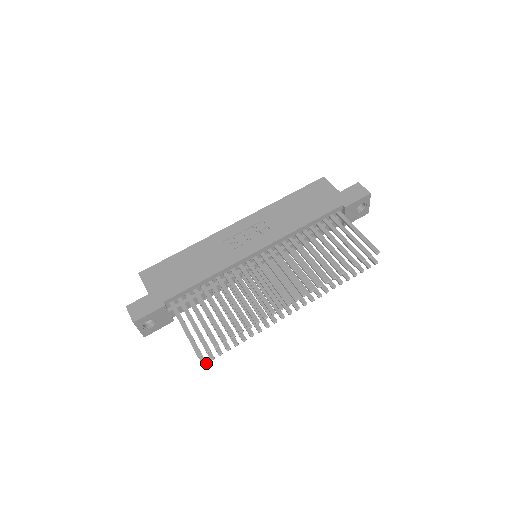
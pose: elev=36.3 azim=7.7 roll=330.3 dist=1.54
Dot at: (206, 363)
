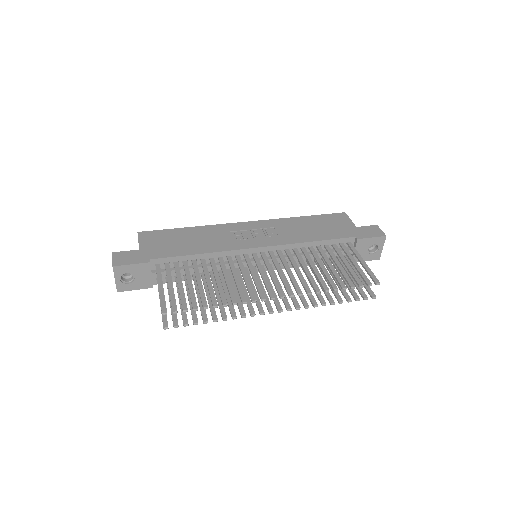
Dot at: (168, 328)
